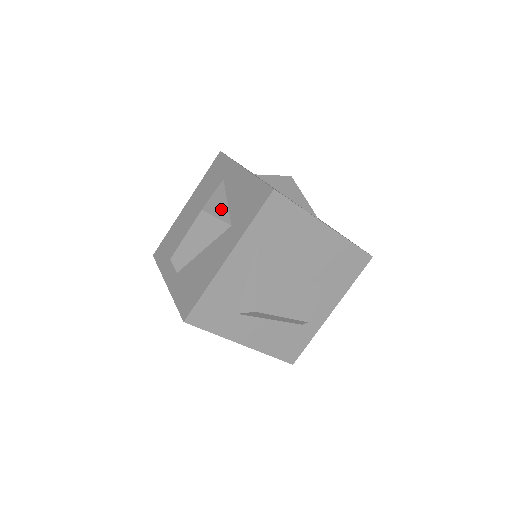
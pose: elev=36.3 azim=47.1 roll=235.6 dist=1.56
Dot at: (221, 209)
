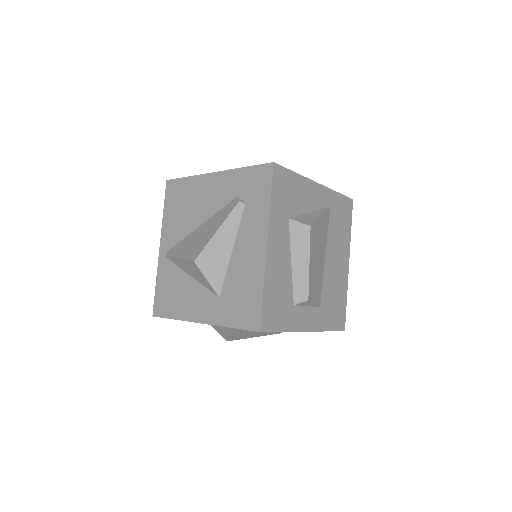
Dot at: occluded
